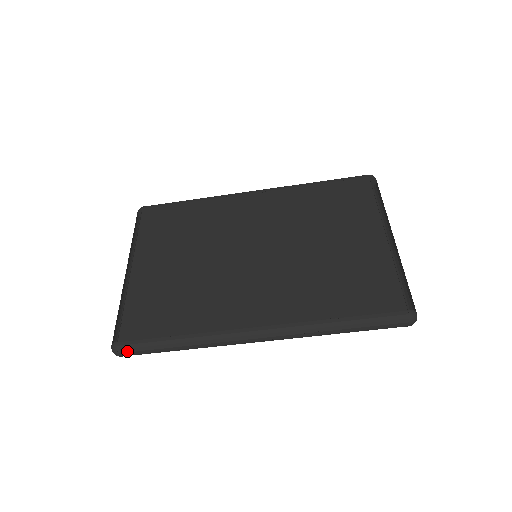
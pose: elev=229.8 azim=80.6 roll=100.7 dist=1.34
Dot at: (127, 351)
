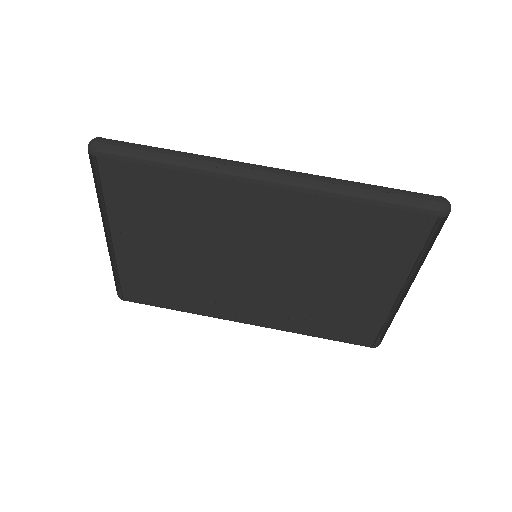
Dot at: (112, 140)
